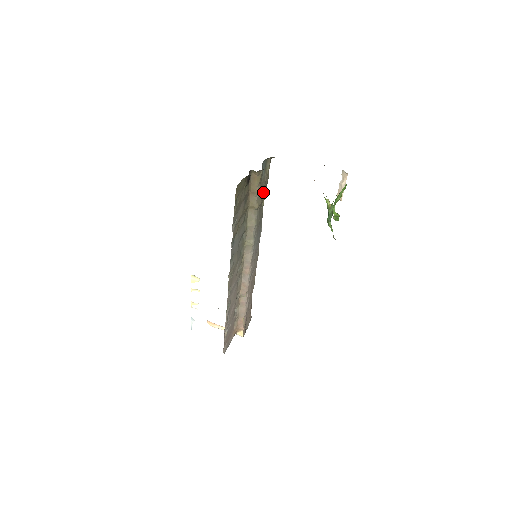
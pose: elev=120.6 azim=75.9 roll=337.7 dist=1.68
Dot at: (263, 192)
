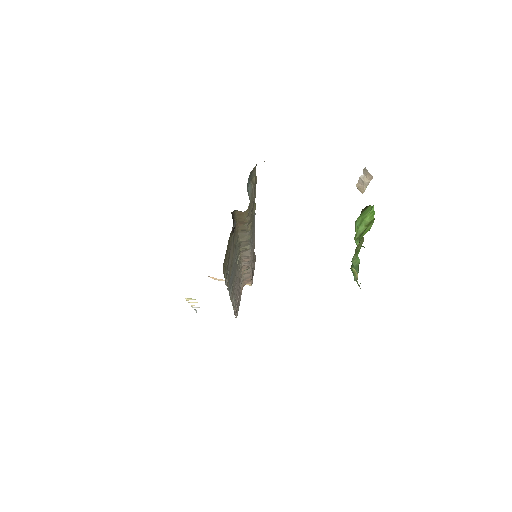
Dot at: (253, 204)
